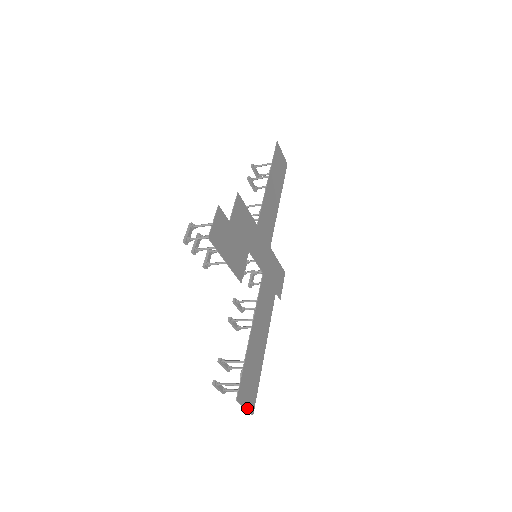
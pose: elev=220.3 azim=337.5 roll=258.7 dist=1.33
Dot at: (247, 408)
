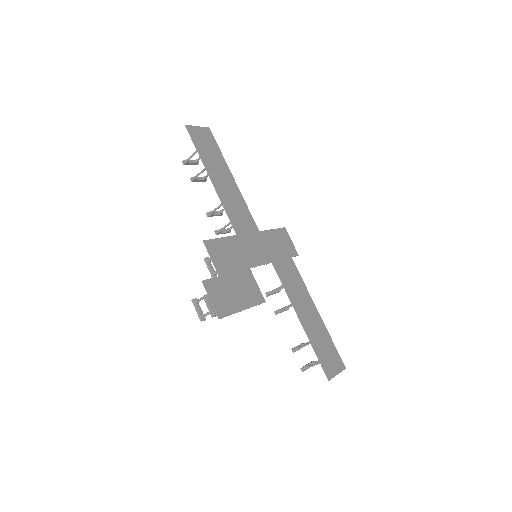
Dot at: (339, 372)
